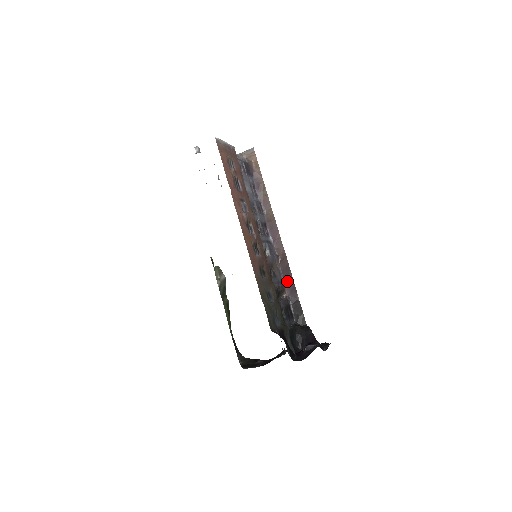
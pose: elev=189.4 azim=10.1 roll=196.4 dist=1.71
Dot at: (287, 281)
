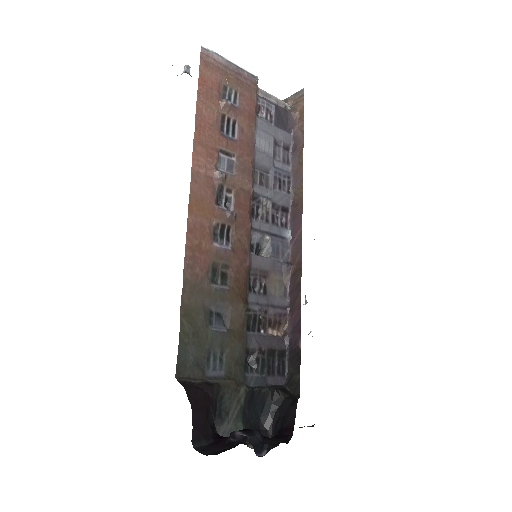
Dot at: (292, 309)
